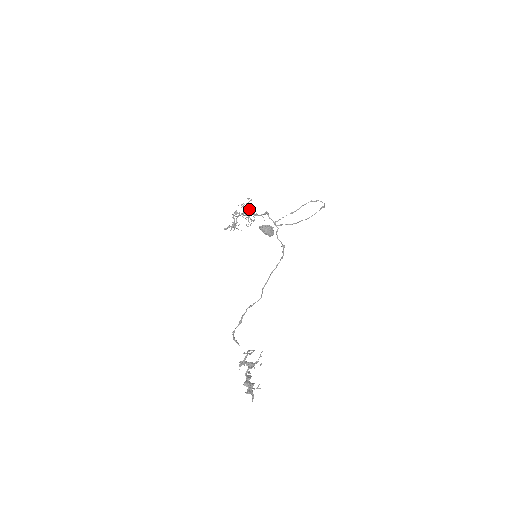
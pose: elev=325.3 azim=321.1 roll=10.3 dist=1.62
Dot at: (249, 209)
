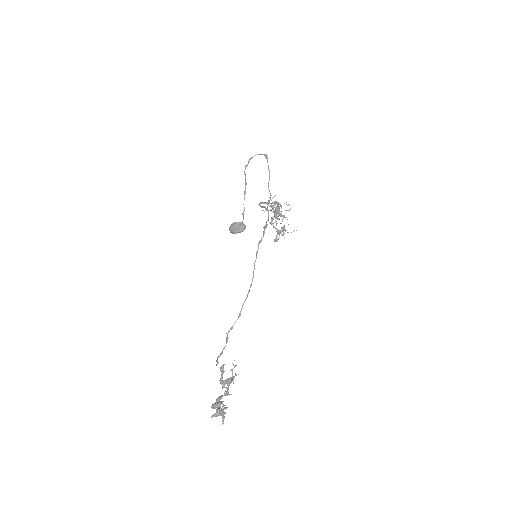
Dot at: (275, 207)
